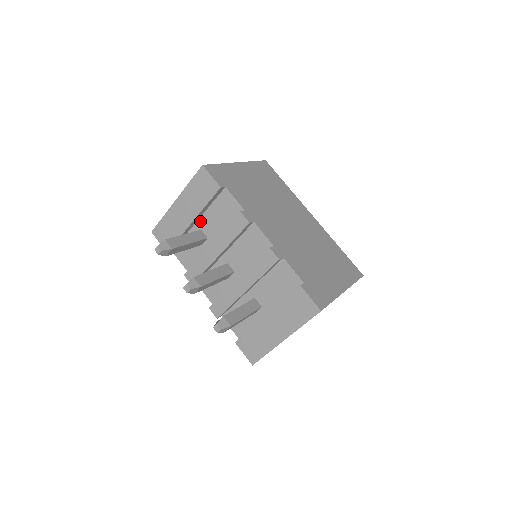
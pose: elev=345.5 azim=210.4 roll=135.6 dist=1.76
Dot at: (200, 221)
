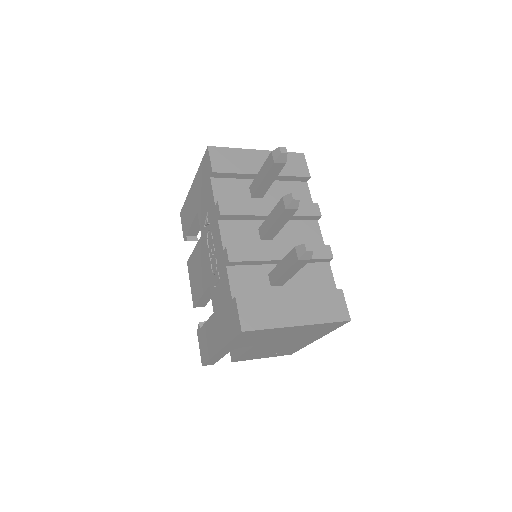
Dot at: occluded
